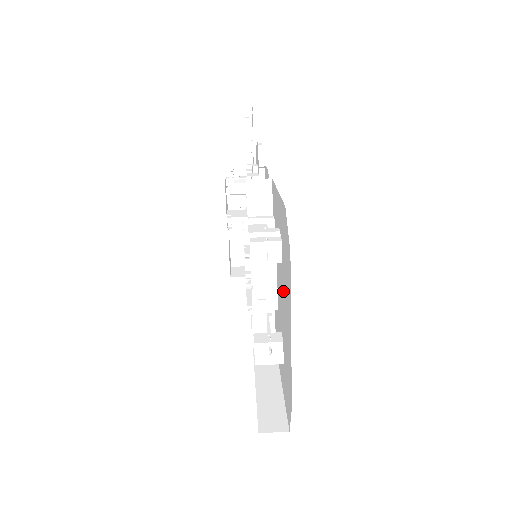
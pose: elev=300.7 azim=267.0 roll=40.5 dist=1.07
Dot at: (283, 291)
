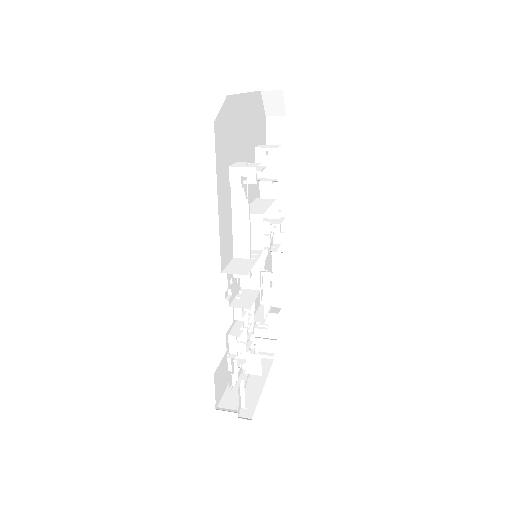
Dot at: occluded
